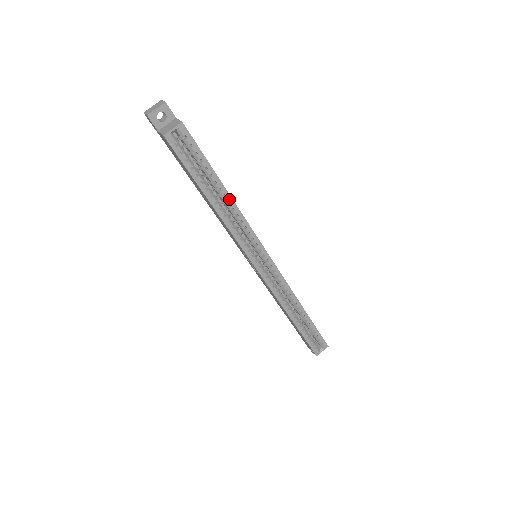
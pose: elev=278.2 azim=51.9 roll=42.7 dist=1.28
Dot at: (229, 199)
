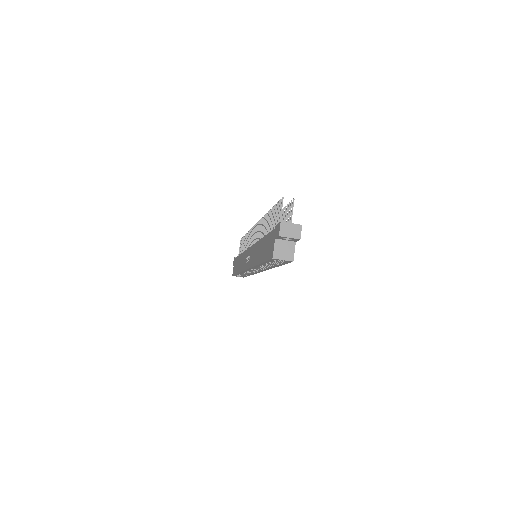
Dot at: (272, 267)
